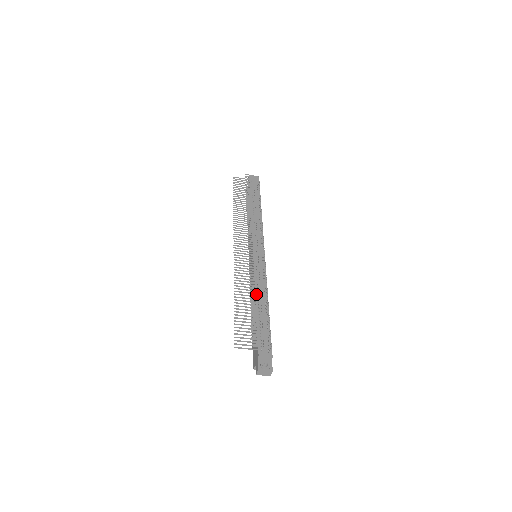
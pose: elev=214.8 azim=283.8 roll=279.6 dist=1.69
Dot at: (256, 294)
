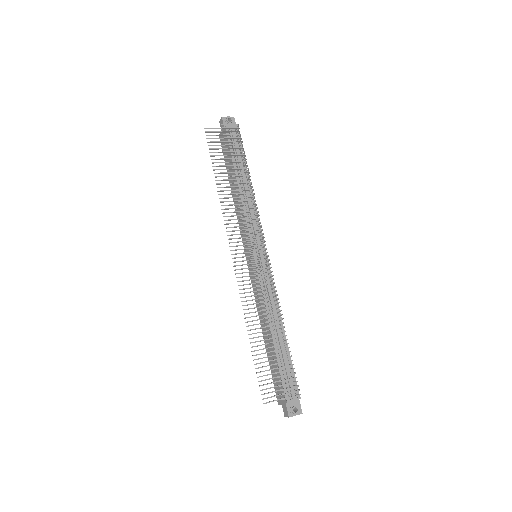
Dot at: (273, 329)
